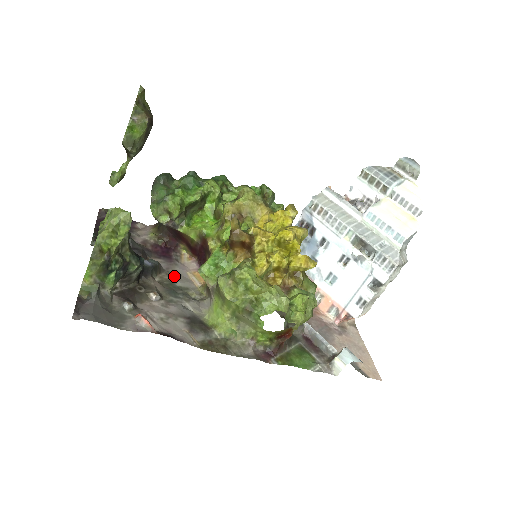
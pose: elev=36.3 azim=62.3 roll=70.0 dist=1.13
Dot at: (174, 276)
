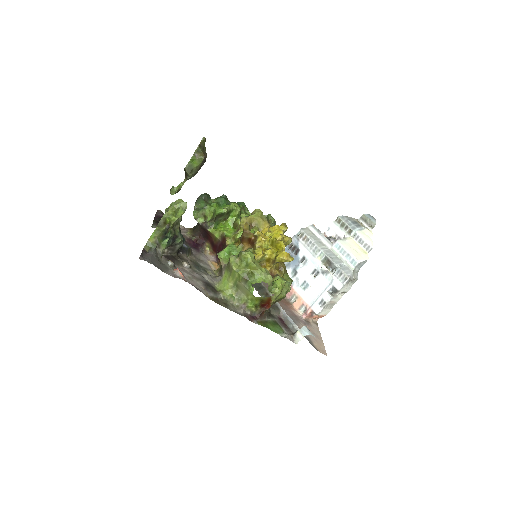
Dot at: (199, 260)
